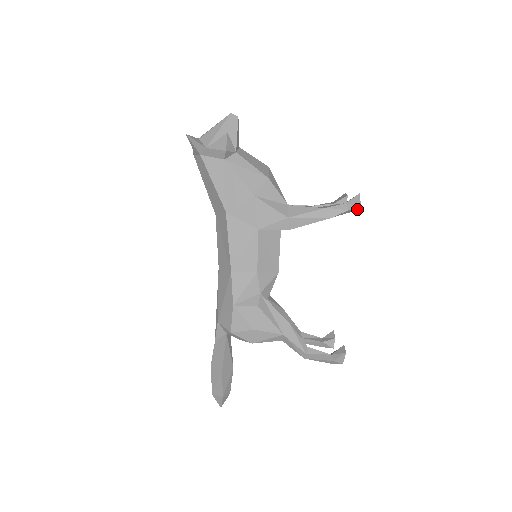
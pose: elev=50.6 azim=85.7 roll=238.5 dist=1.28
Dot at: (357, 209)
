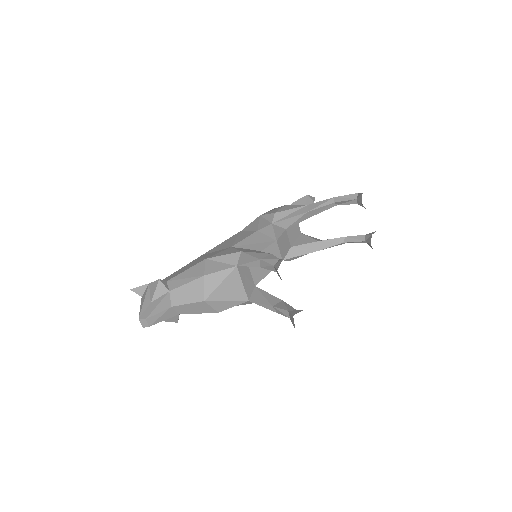
Dot at: occluded
